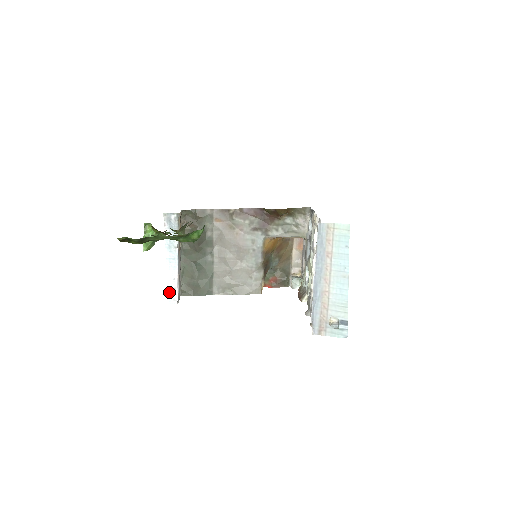
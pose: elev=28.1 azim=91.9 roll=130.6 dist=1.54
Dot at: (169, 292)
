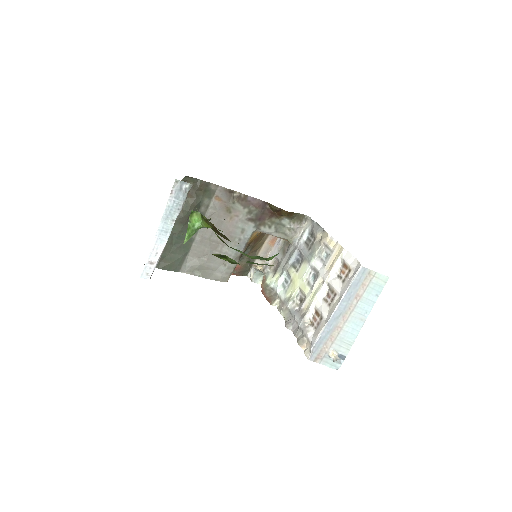
Dot at: (145, 265)
